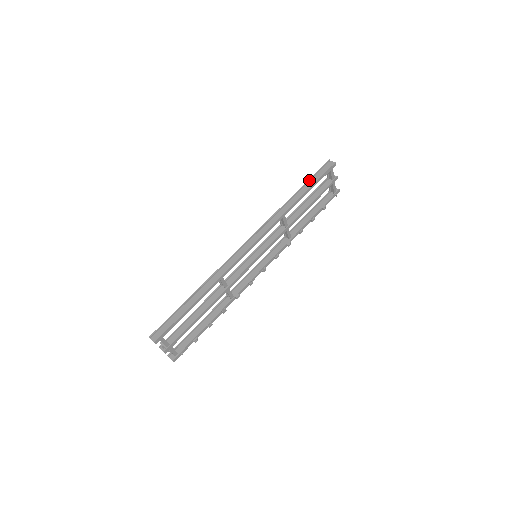
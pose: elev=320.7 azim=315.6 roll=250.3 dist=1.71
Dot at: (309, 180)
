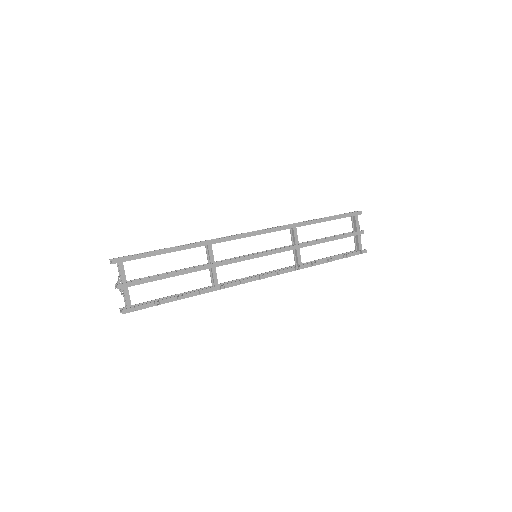
Dot at: (330, 216)
